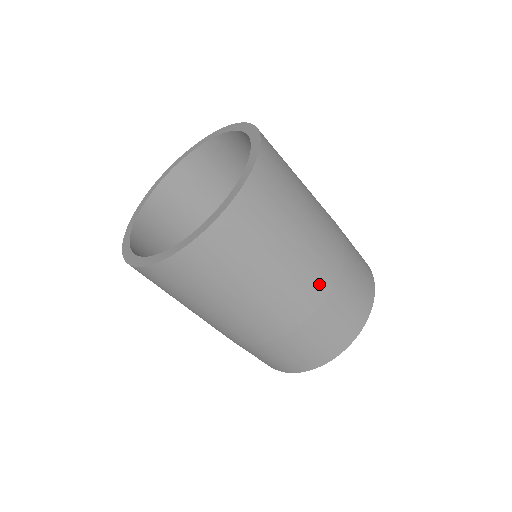
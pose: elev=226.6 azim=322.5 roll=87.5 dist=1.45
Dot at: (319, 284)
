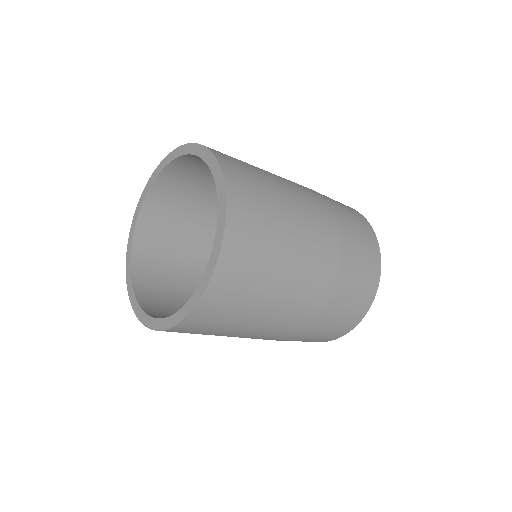
Dot at: (305, 317)
